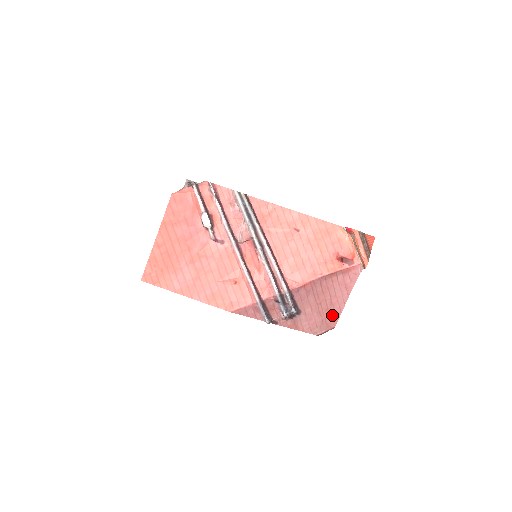
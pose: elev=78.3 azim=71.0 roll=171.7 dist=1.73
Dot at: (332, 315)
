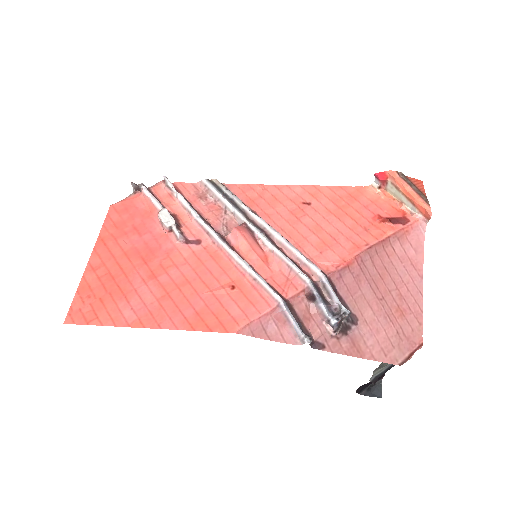
Dot at: (409, 319)
